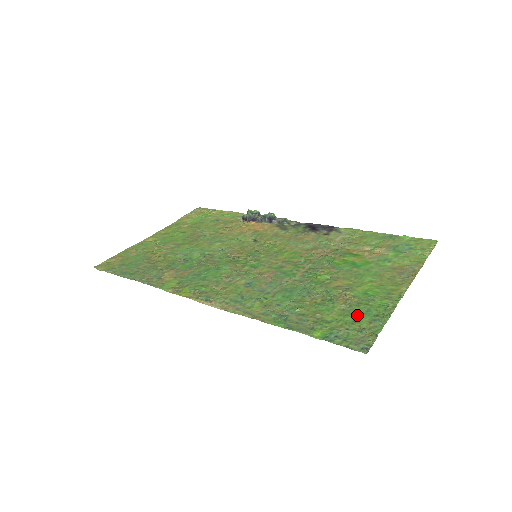
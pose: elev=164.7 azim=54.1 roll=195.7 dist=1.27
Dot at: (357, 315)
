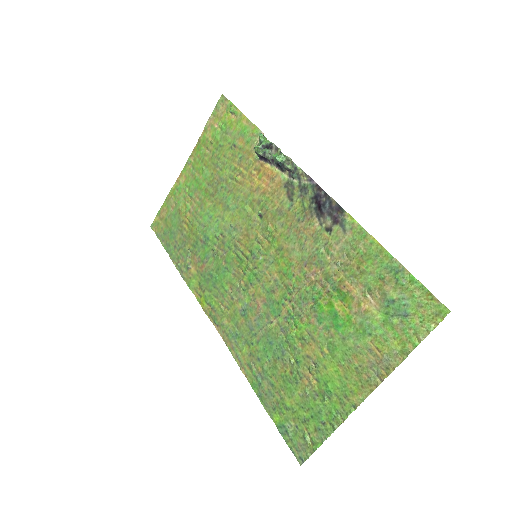
Dot at: (309, 413)
